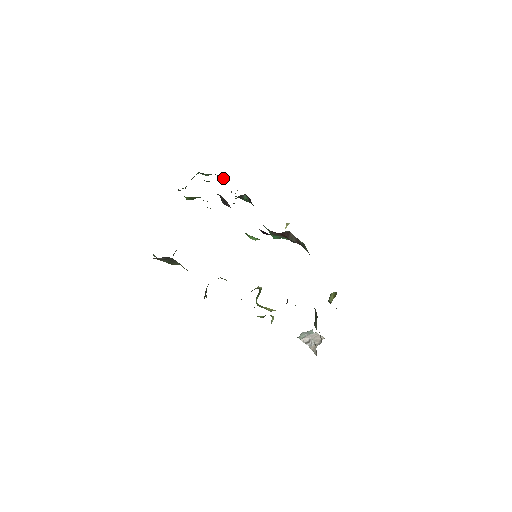
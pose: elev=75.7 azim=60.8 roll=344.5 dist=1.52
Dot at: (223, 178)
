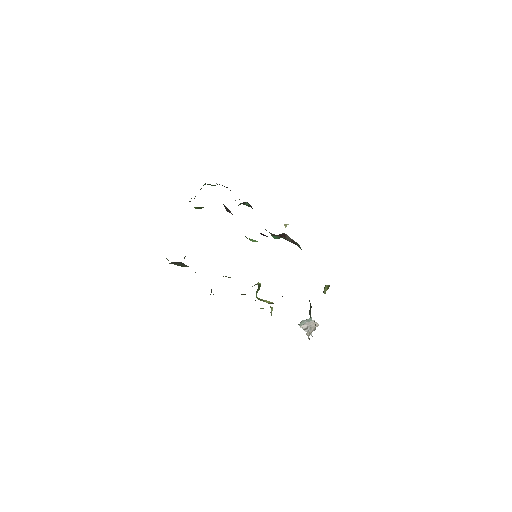
Dot at: occluded
